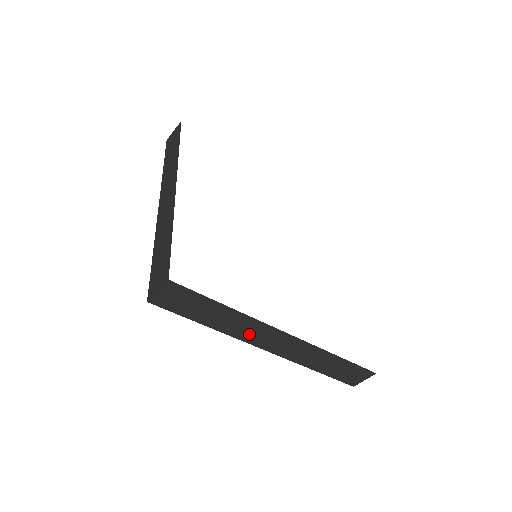
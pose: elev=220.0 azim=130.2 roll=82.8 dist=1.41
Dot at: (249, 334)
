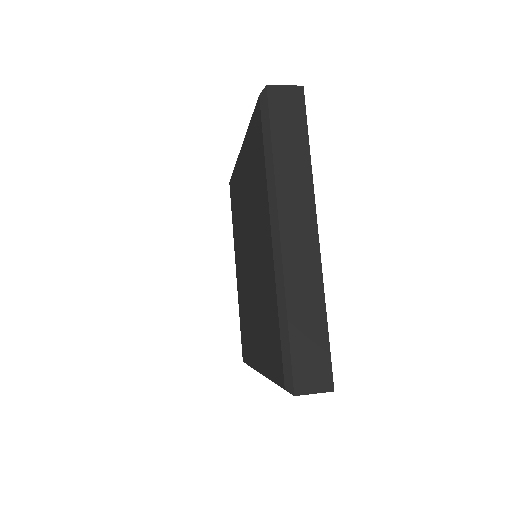
Dot at: occluded
